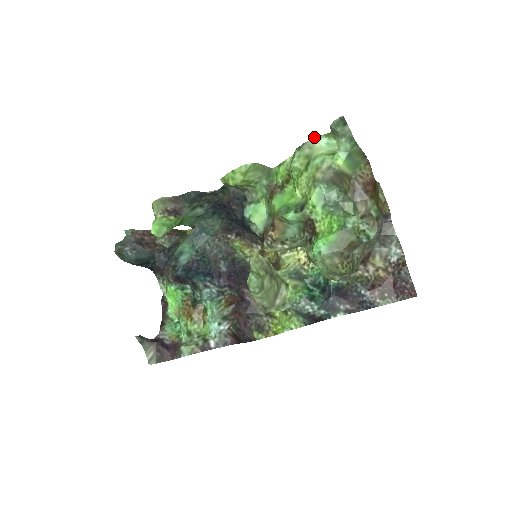
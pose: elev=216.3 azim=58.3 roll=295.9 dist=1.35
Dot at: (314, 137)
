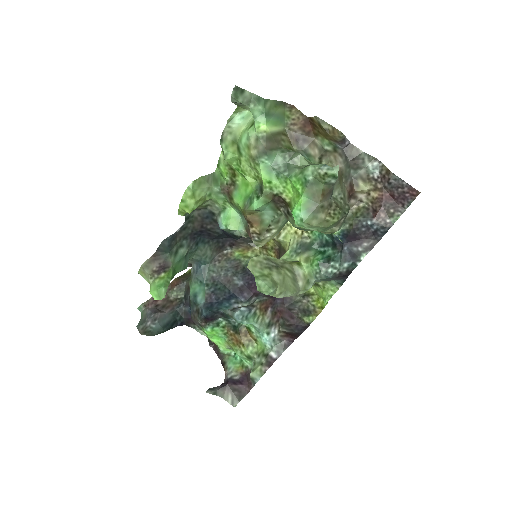
Dot at: occluded
